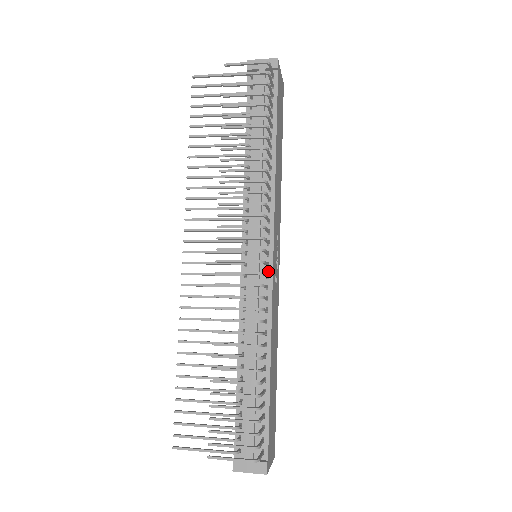
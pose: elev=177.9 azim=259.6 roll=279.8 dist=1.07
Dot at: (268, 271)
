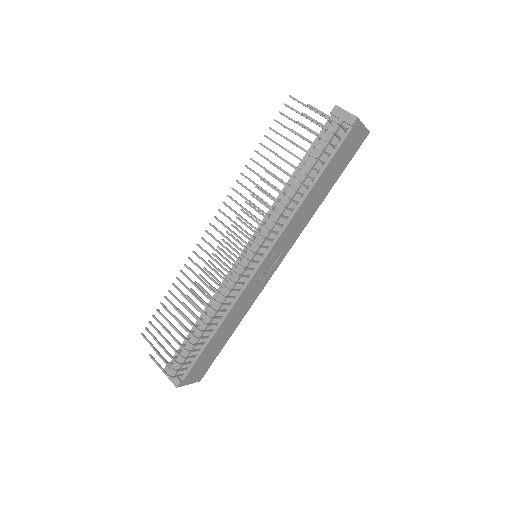
Dot at: (251, 273)
